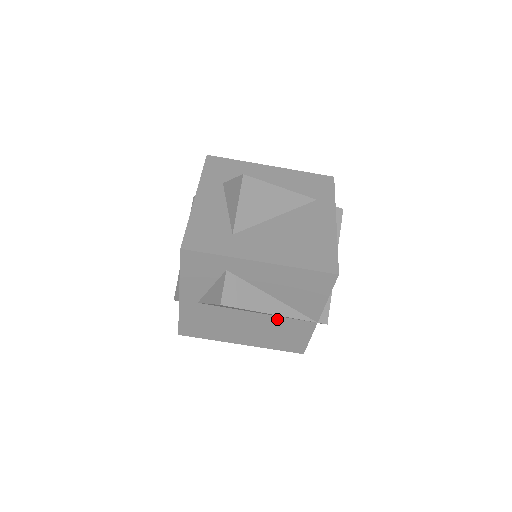
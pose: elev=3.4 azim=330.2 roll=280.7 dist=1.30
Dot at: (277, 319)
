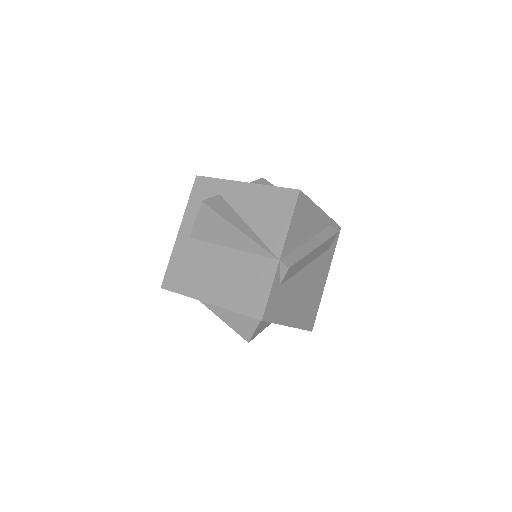
Dot at: (245, 257)
